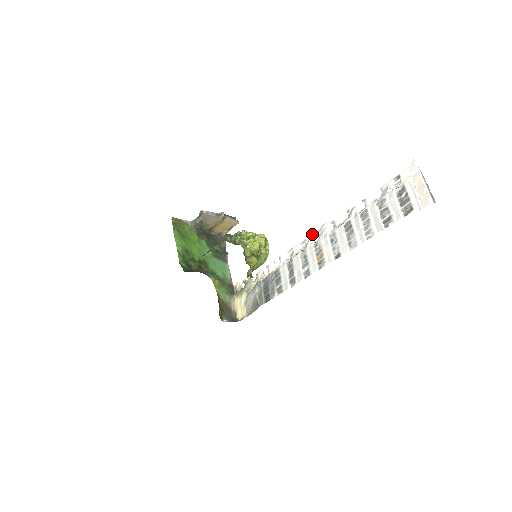
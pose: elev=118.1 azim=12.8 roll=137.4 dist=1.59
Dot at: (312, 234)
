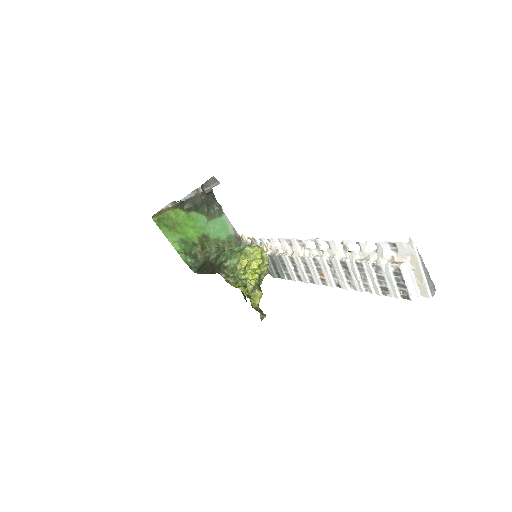
Dot at: (307, 240)
